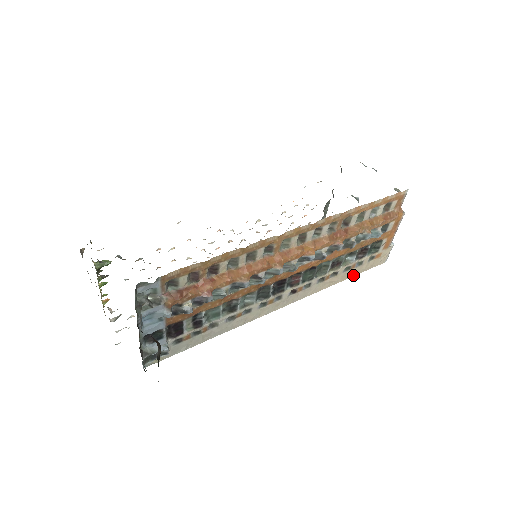
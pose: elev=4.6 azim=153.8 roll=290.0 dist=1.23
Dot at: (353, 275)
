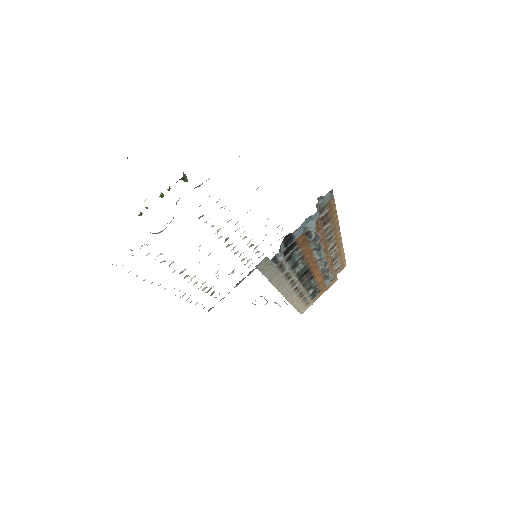
Dot at: (297, 308)
